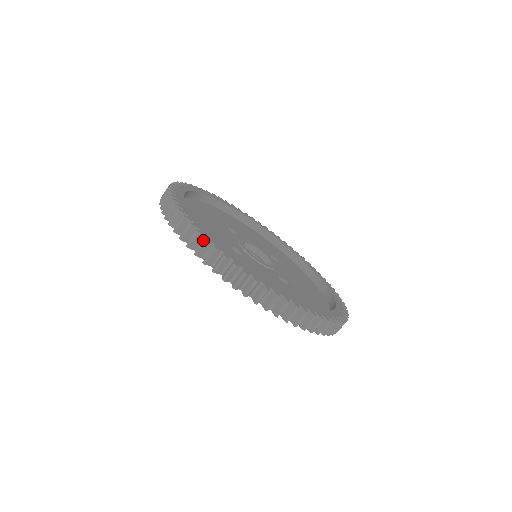
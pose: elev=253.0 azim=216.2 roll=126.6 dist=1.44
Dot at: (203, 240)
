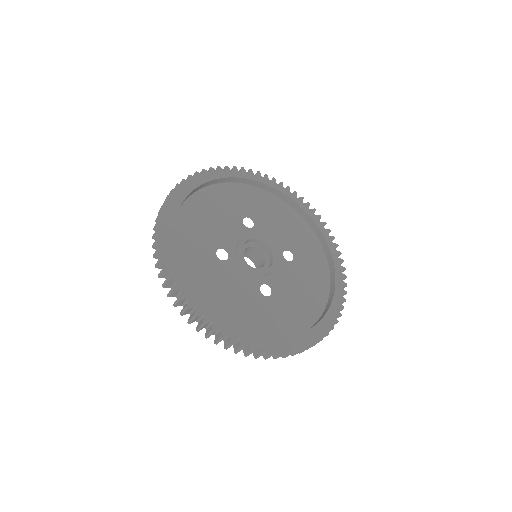
Dot at: (159, 258)
